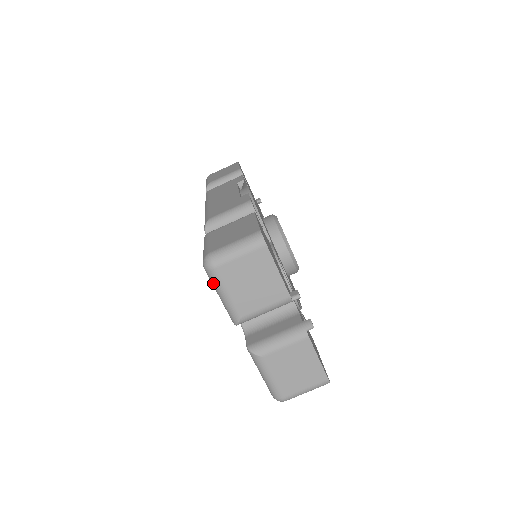
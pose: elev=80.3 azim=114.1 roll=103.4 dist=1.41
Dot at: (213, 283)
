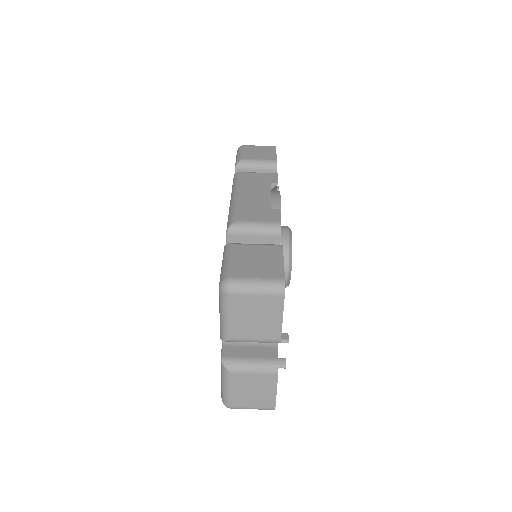
Dot at: (221, 303)
